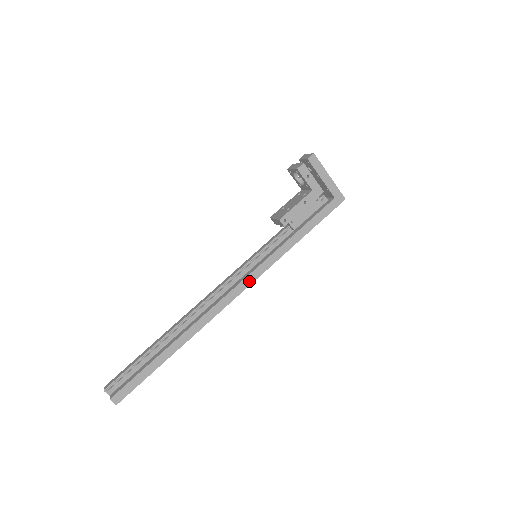
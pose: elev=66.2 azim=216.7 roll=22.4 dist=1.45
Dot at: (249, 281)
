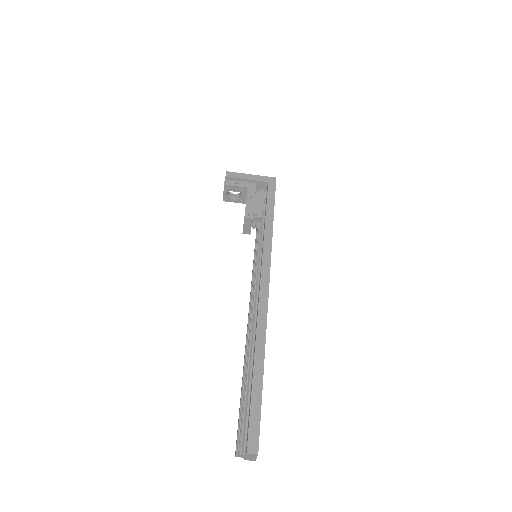
Dot at: (266, 269)
